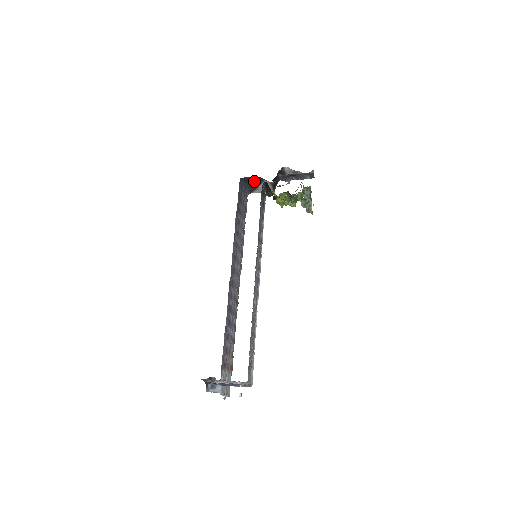
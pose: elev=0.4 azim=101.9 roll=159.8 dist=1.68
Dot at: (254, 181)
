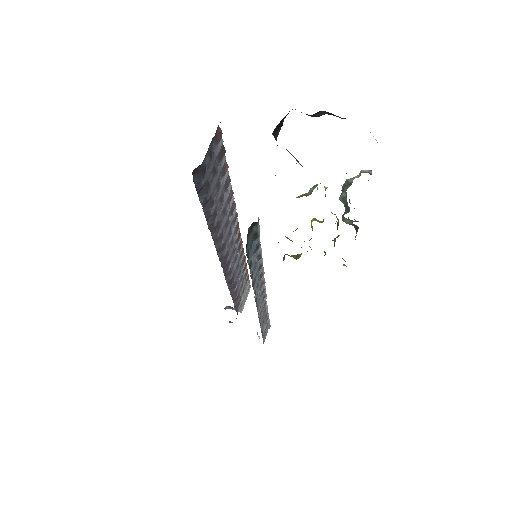
Dot at: occluded
